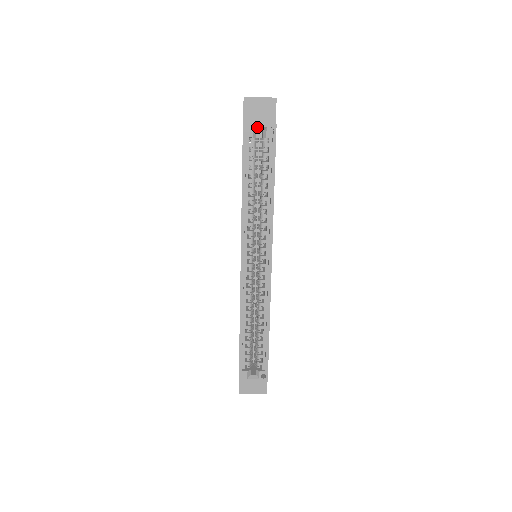
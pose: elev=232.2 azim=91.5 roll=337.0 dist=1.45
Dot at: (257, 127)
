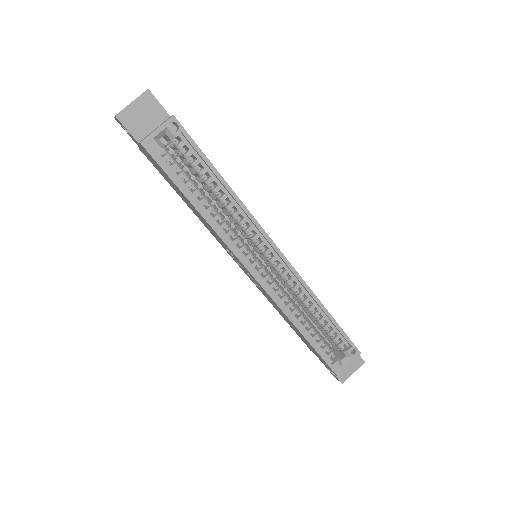
Dot at: (157, 135)
